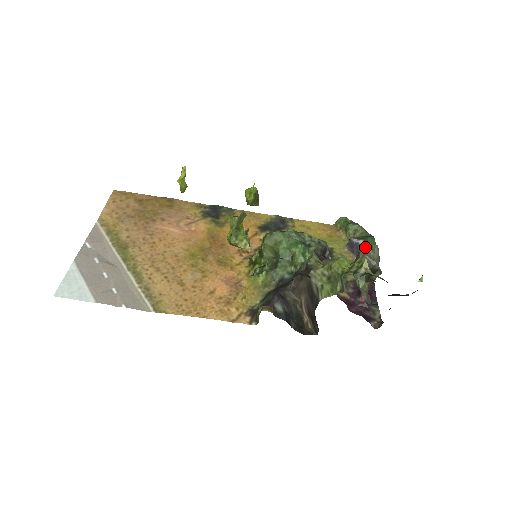
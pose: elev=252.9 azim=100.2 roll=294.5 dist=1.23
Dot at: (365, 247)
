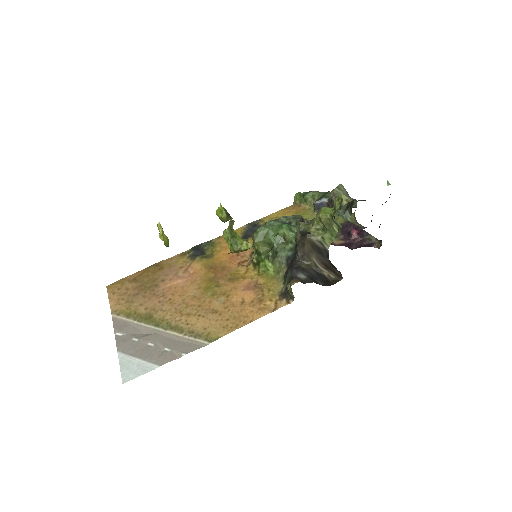
Dot at: (333, 191)
